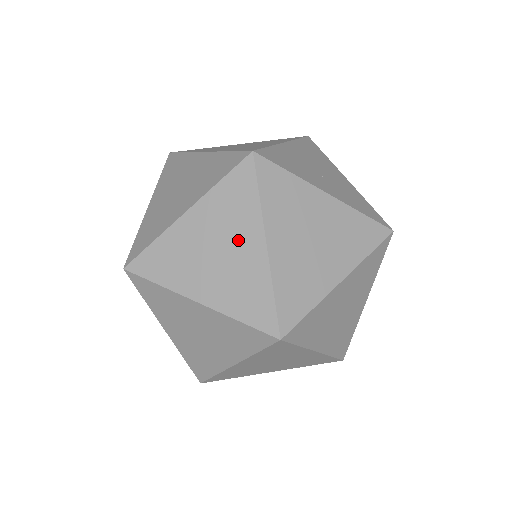
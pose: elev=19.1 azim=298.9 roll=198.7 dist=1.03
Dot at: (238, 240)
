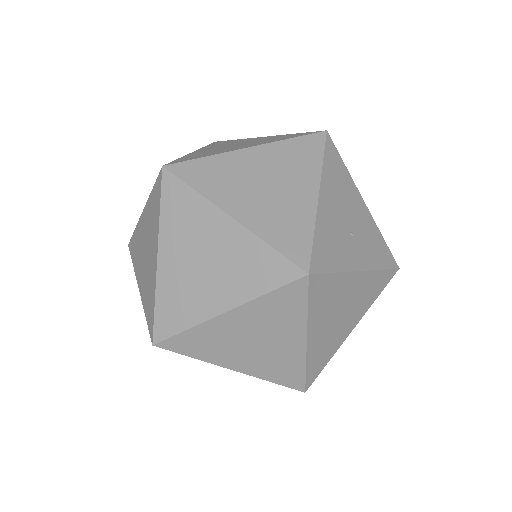
Dot at: (279, 337)
